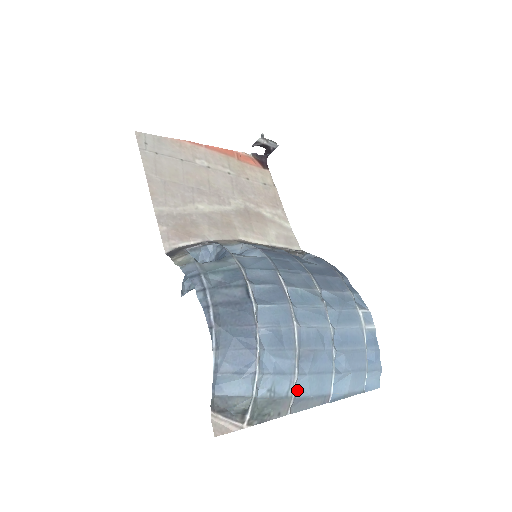
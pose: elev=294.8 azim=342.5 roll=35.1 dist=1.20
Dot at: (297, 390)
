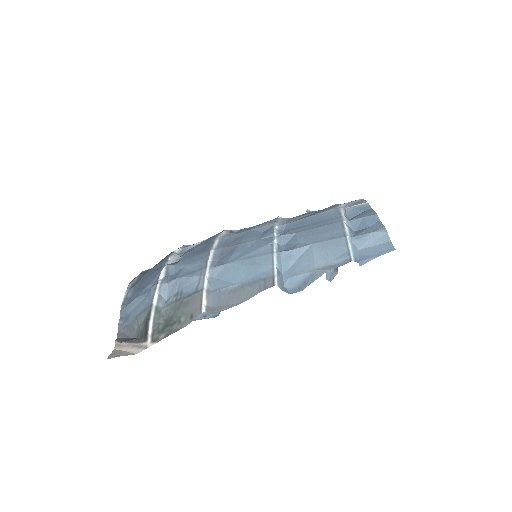
Dot at: (215, 284)
